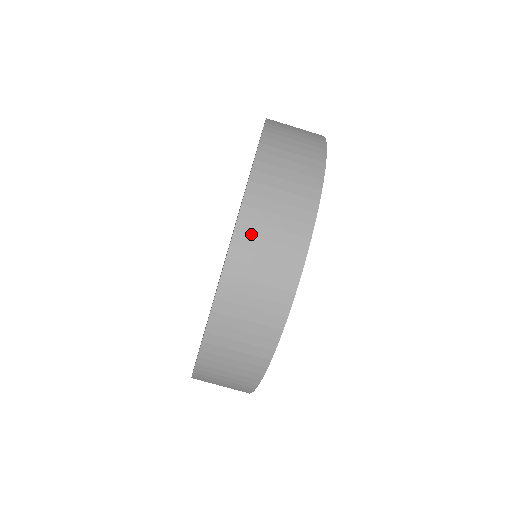
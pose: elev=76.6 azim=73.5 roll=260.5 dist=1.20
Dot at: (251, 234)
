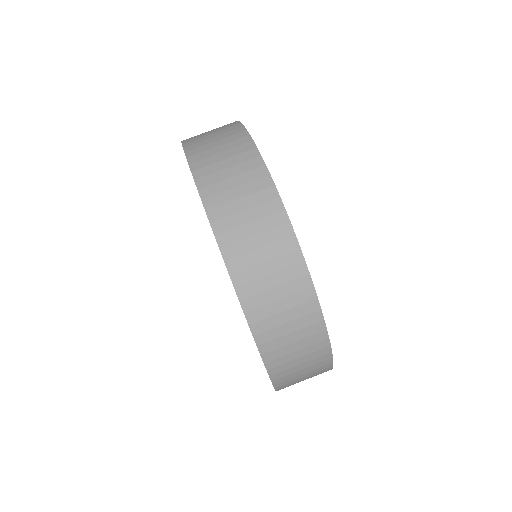
Dot at: (203, 158)
